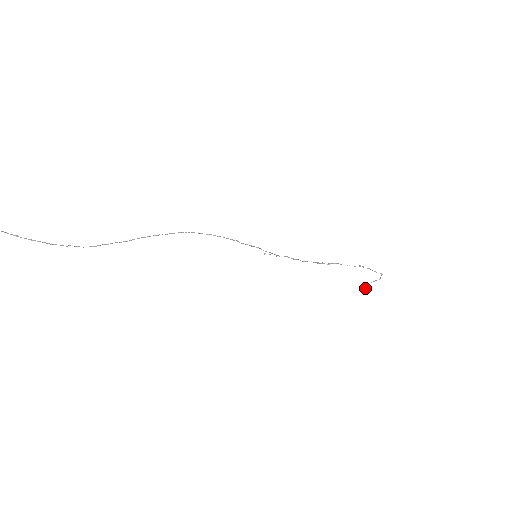
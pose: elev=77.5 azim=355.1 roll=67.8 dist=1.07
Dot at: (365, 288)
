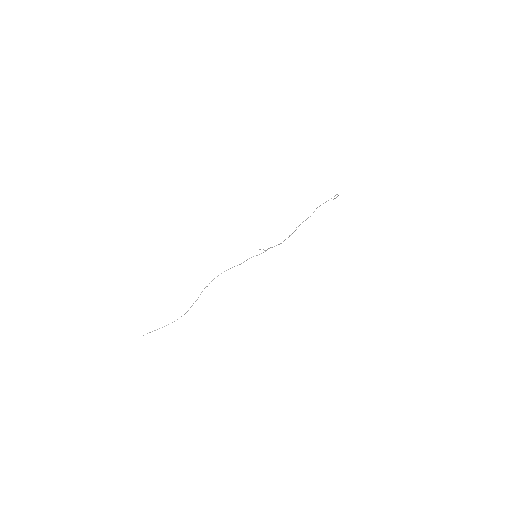
Dot at: occluded
